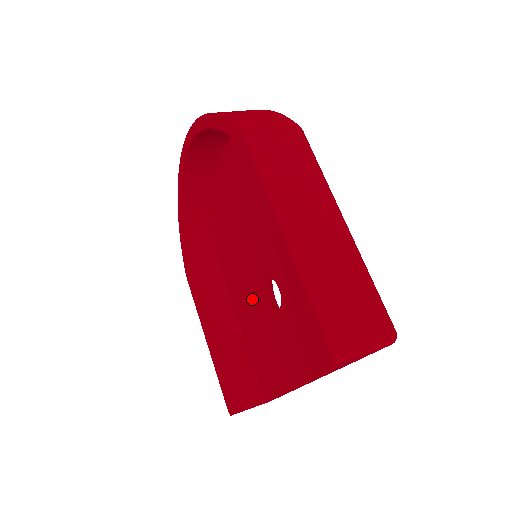
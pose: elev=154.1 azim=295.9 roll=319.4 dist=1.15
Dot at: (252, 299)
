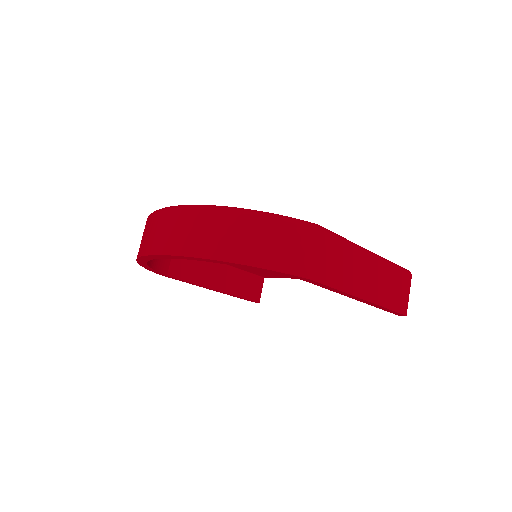
Dot at: occluded
